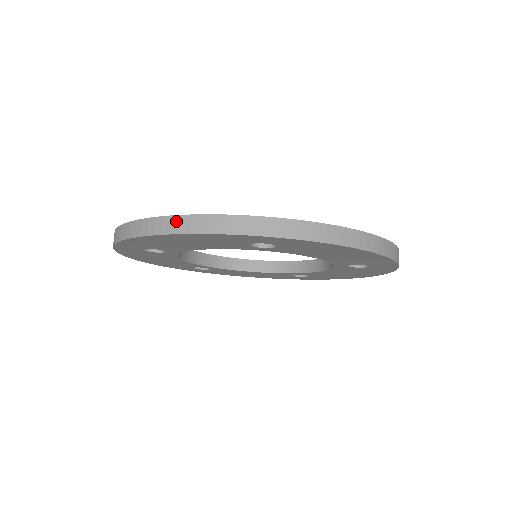
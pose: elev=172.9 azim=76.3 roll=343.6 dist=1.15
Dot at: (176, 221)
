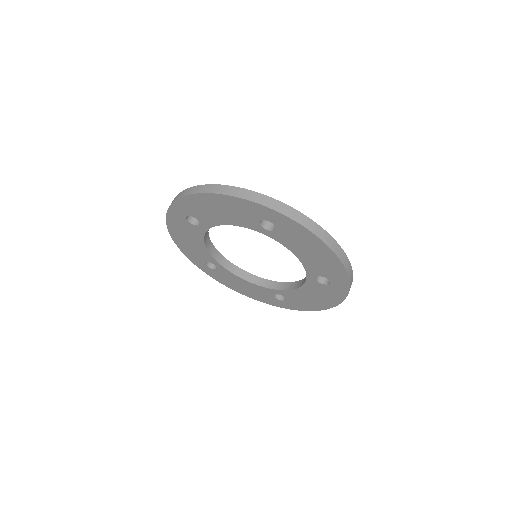
Dot at: (223, 188)
